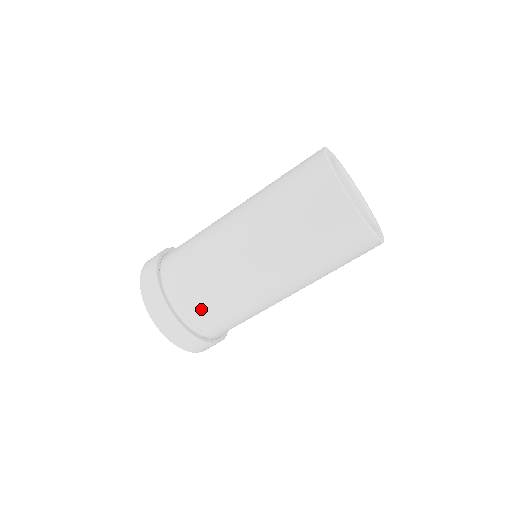
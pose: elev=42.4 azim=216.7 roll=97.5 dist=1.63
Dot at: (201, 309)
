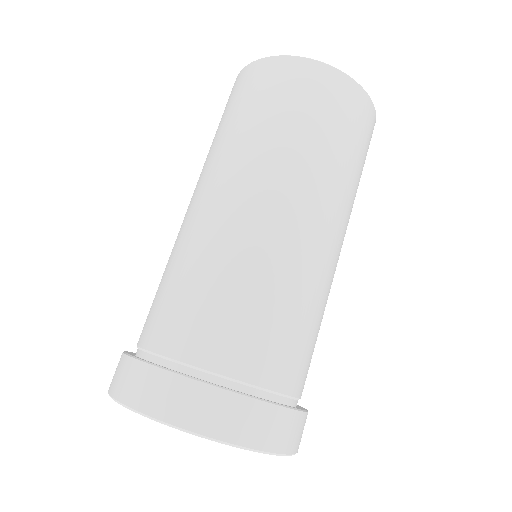
Dot at: (254, 345)
